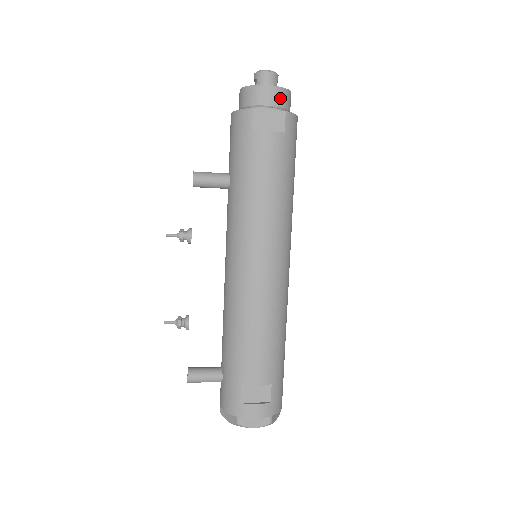
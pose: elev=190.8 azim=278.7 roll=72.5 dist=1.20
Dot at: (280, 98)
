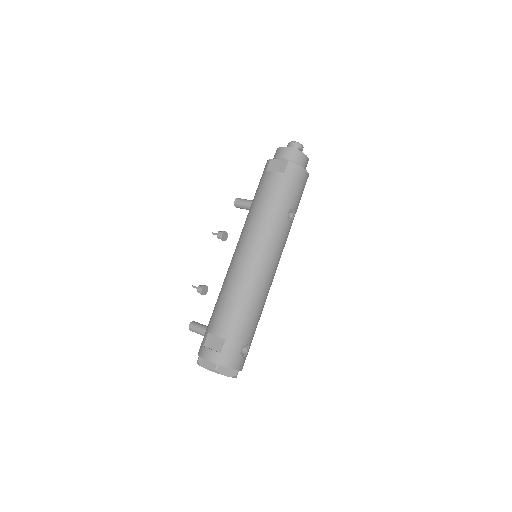
Dot at: (290, 154)
